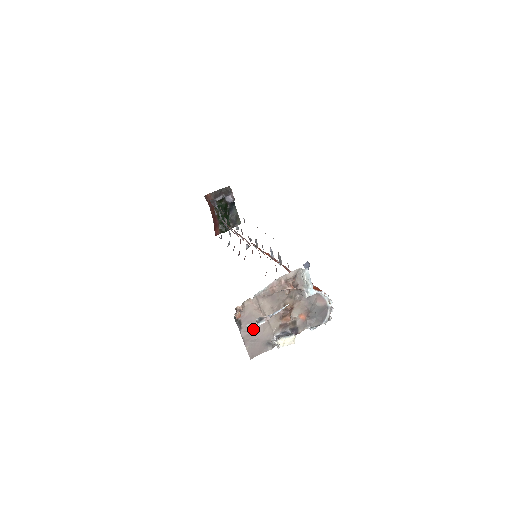
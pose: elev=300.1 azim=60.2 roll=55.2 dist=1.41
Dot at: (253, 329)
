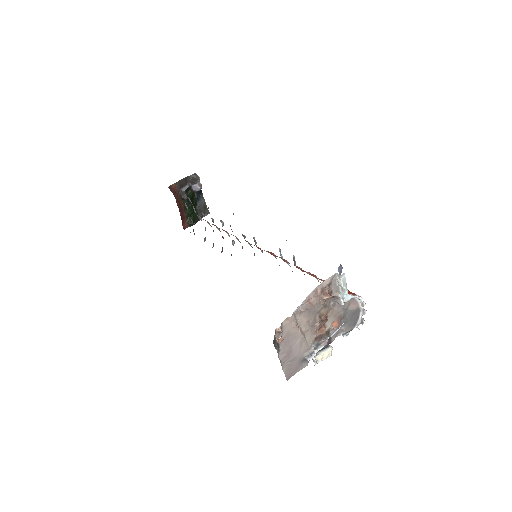
Dot at: (311, 357)
